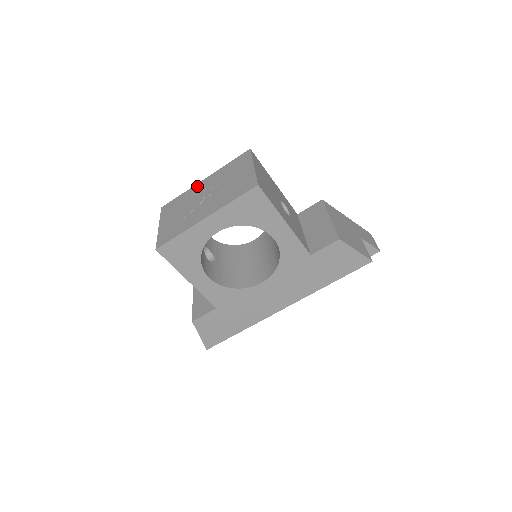
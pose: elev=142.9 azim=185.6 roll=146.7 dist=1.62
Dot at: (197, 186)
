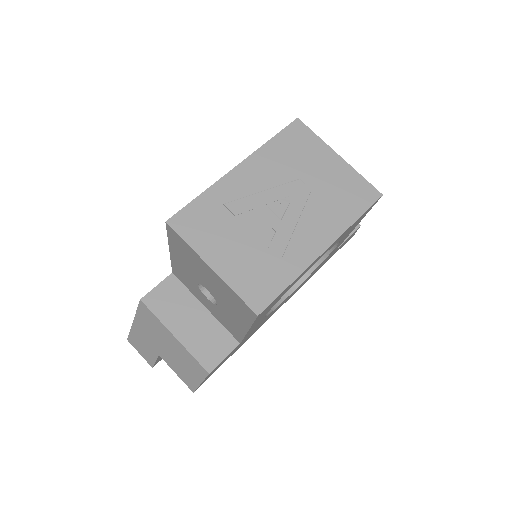
Dot at: (233, 180)
